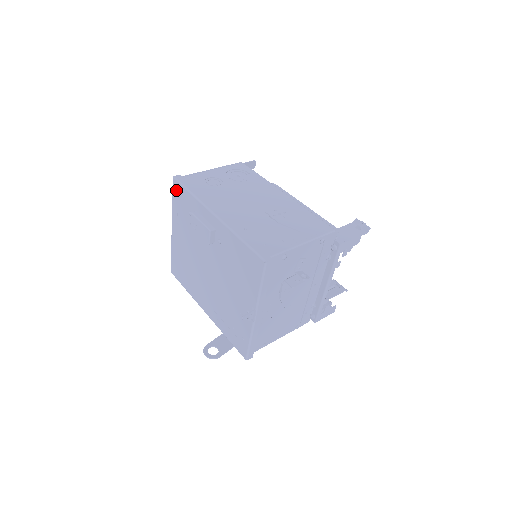
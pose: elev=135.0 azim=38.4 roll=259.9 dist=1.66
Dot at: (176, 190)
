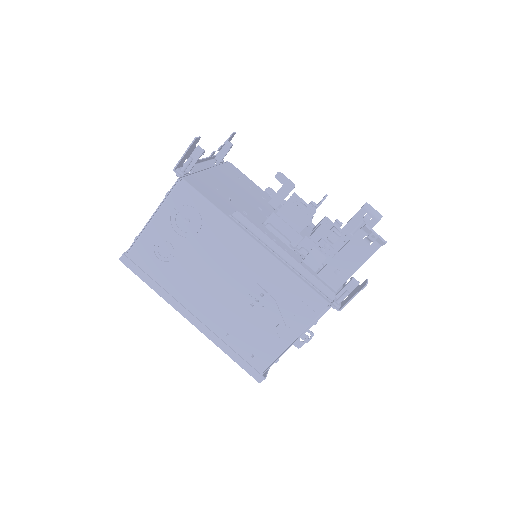
Dot at: occluded
